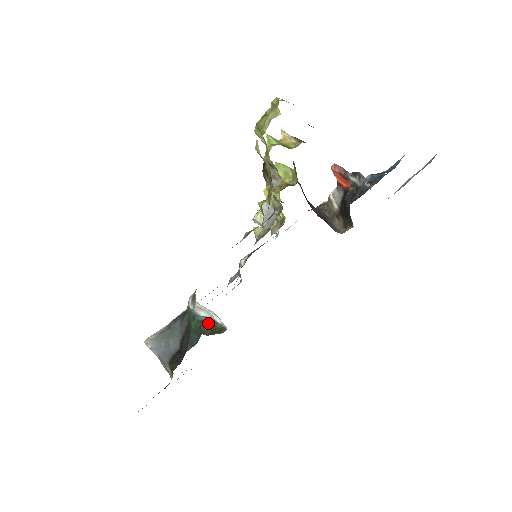
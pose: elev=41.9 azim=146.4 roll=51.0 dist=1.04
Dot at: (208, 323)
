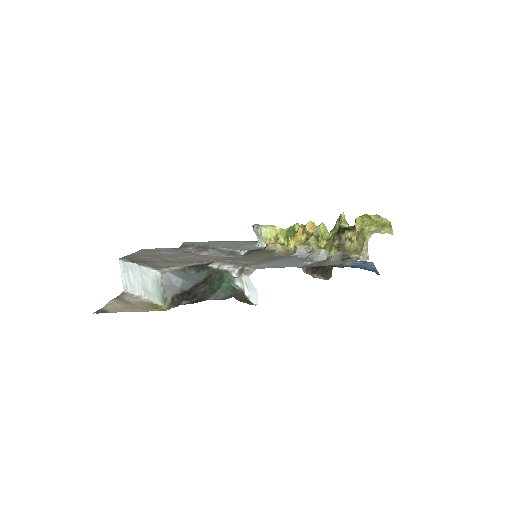
Dot at: (239, 292)
